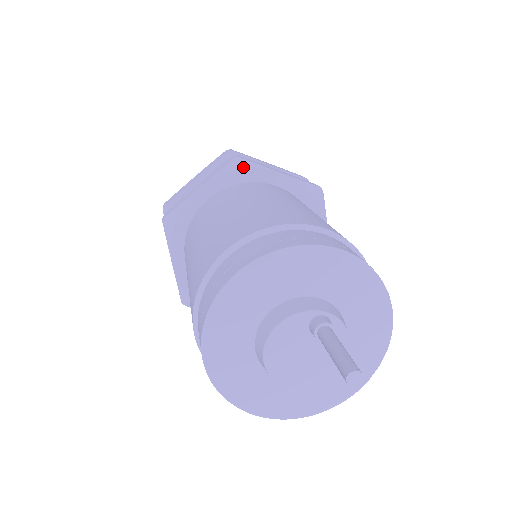
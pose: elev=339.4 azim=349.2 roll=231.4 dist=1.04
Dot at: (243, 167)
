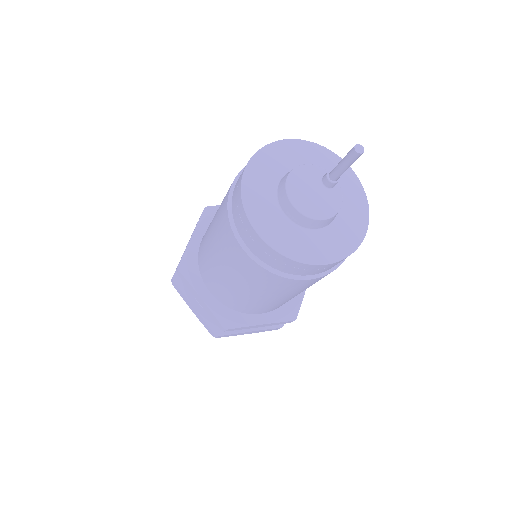
Dot at: occluded
